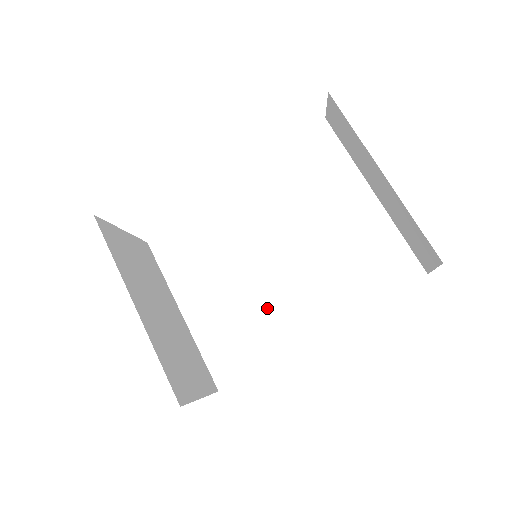
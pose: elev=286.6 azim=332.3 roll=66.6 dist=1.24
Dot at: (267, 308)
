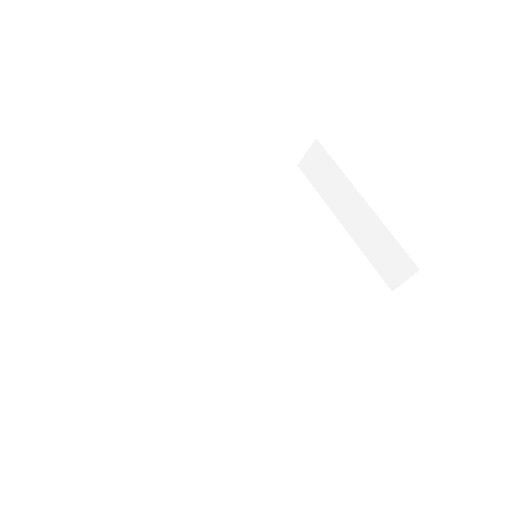
Dot at: (242, 324)
